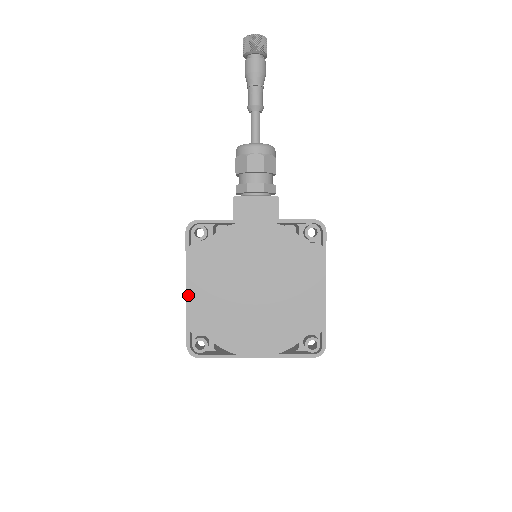
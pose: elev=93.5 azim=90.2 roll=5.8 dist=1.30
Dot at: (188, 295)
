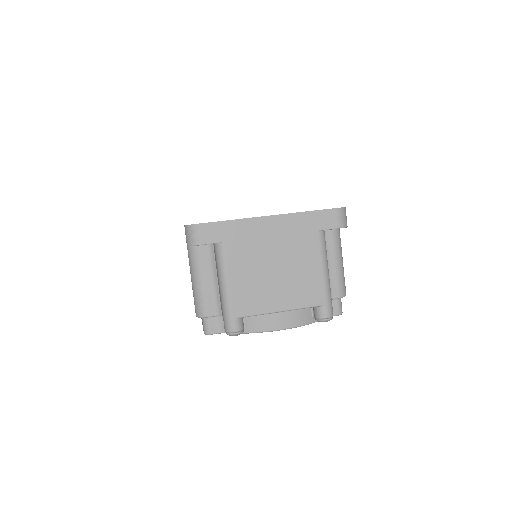
Dot at: occluded
